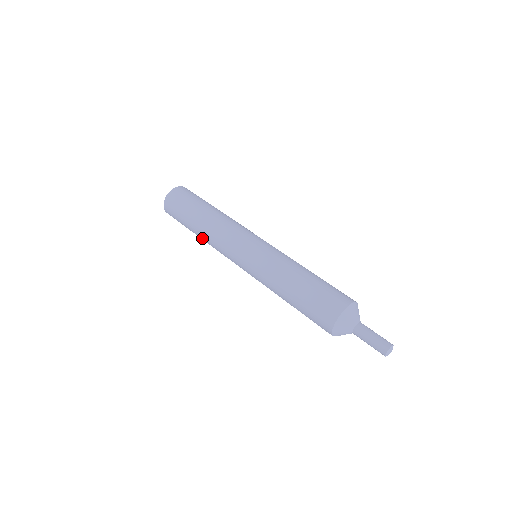
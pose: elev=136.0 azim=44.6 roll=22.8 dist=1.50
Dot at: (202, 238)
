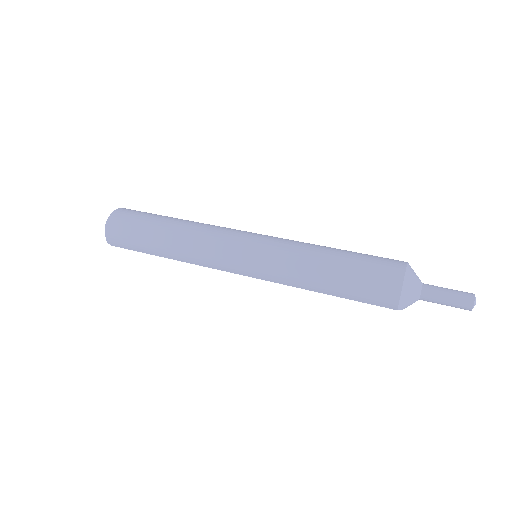
Dot at: (174, 257)
